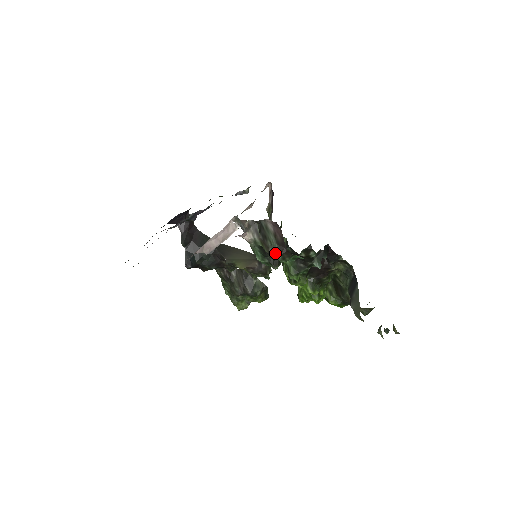
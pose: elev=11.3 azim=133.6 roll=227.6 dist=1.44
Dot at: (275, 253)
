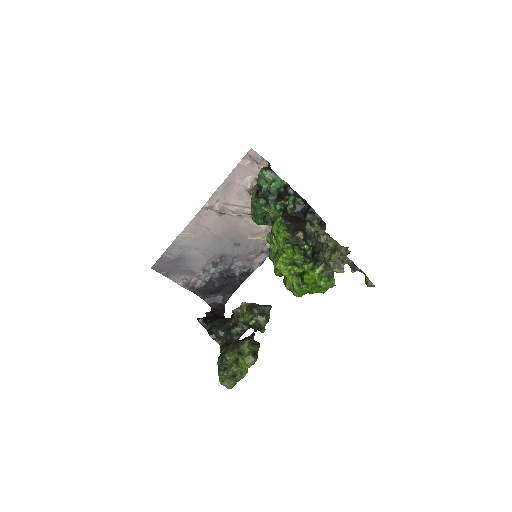
Dot at: (261, 169)
